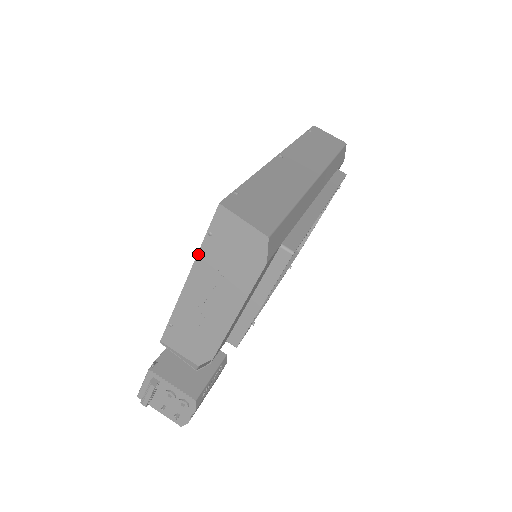
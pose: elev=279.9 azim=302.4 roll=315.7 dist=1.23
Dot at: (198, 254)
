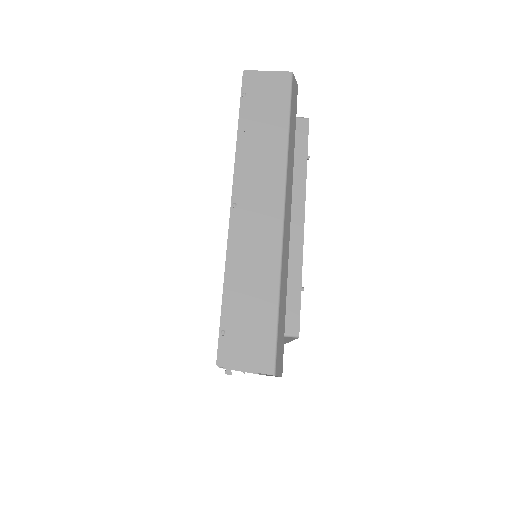
Dot at: occluded
